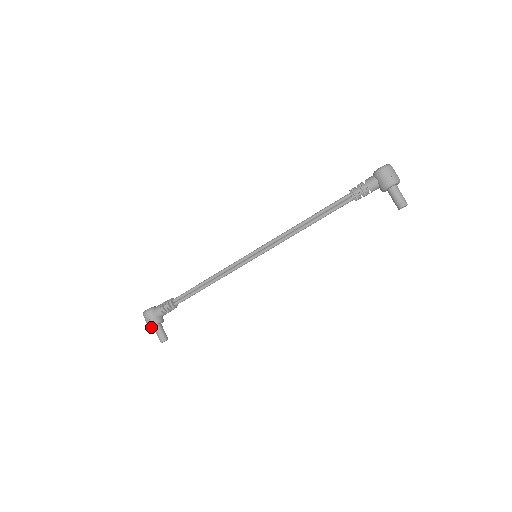
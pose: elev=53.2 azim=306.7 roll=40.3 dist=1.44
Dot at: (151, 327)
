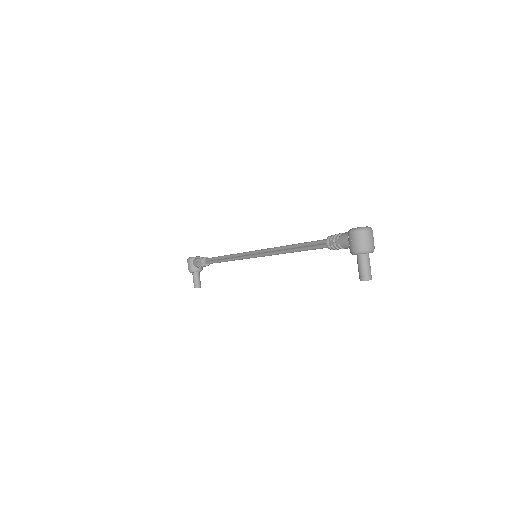
Dot at: (190, 272)
